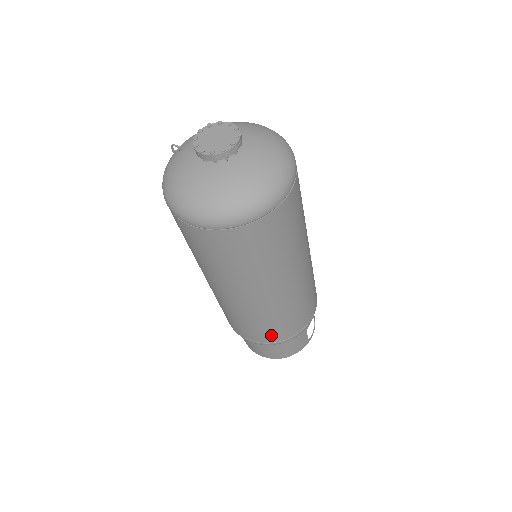
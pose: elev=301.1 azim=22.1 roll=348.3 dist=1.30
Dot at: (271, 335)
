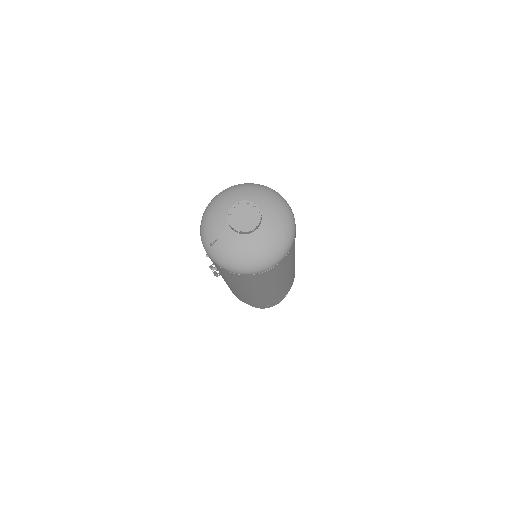
Dot at: occluded
